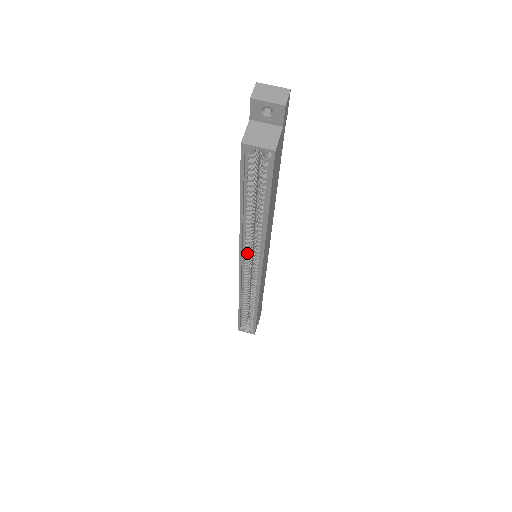
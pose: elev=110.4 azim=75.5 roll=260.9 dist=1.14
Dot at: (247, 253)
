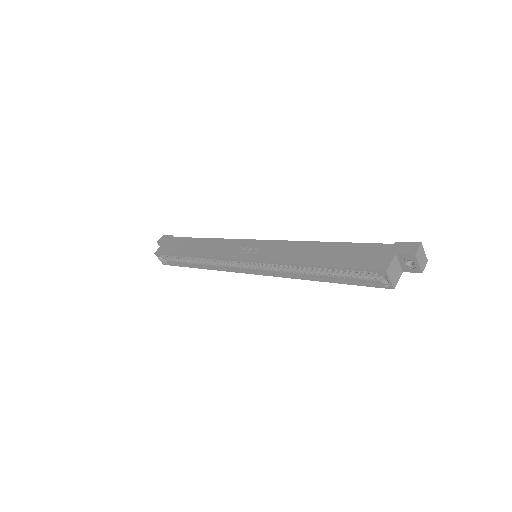
Dot at: (266, 264)
